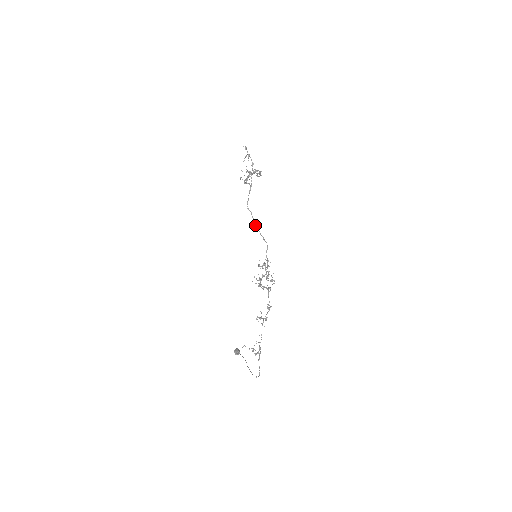
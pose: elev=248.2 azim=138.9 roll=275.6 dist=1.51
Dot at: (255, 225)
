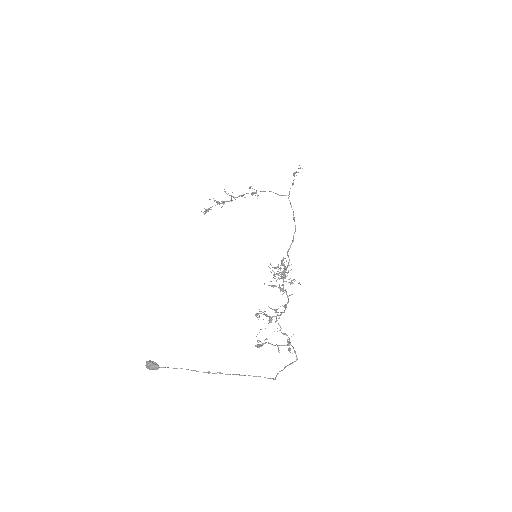
Dot at: occluded
